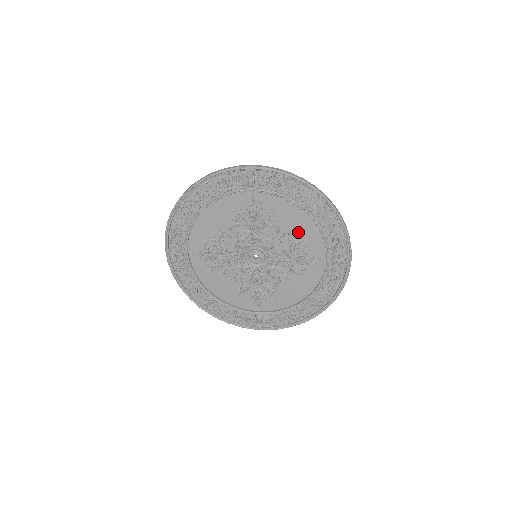
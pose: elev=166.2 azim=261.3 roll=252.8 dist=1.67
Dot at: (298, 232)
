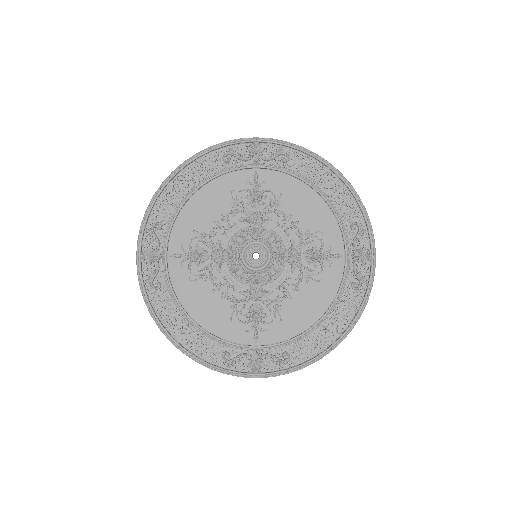
Dot at: (309, 220)
